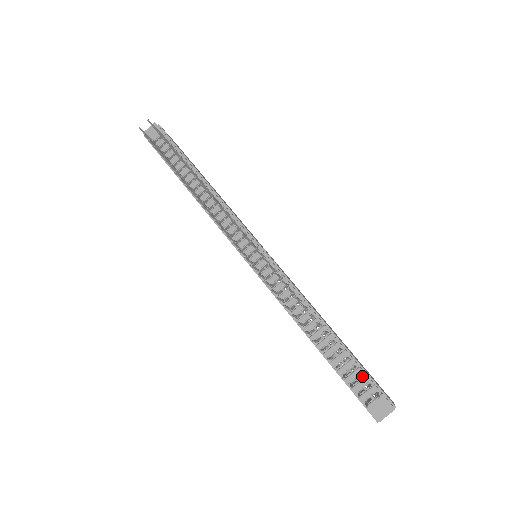
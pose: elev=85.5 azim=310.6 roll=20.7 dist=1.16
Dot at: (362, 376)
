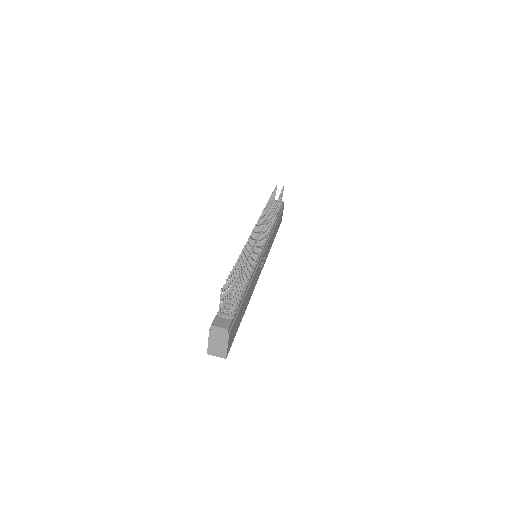
Dot at: occluded
